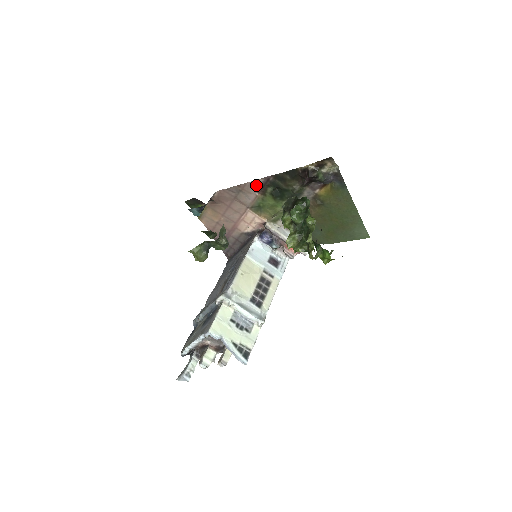
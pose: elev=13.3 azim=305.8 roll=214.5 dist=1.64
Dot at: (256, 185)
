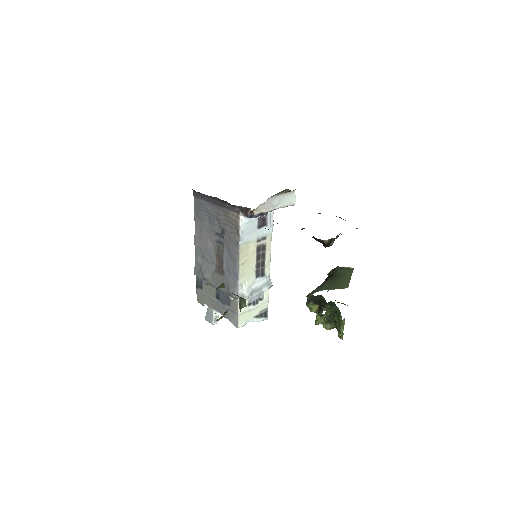
Dot at: occluded
